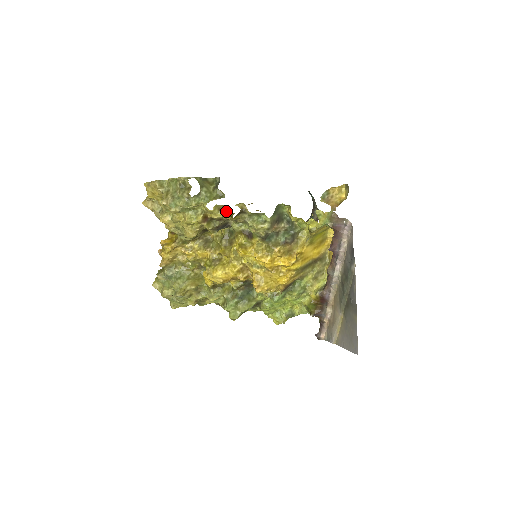
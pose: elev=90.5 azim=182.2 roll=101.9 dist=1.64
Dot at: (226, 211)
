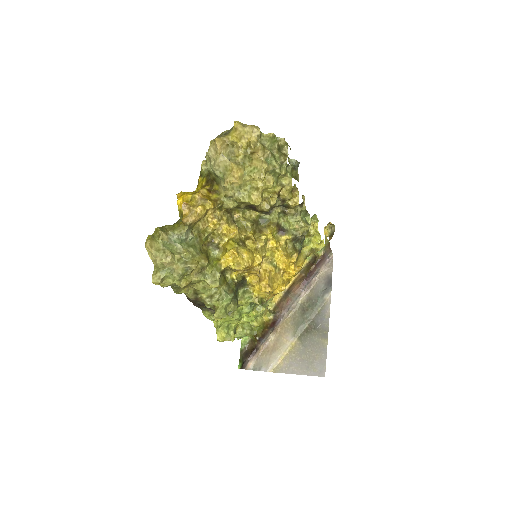
Dot at: (295, 195)
